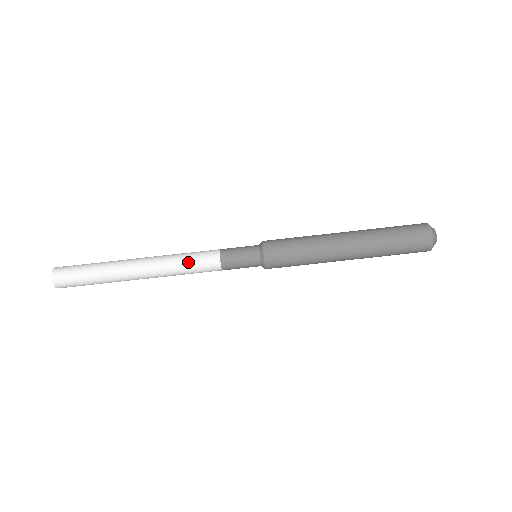
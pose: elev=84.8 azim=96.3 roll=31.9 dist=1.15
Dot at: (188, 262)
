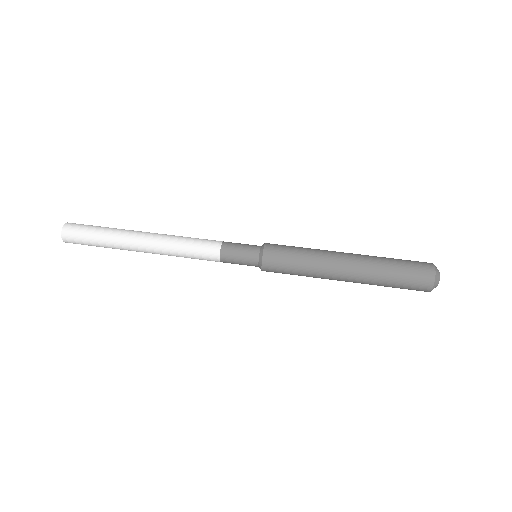
Dot at: (189, 247)
